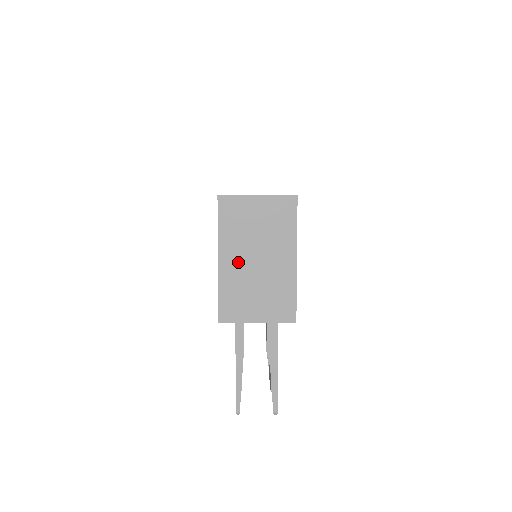
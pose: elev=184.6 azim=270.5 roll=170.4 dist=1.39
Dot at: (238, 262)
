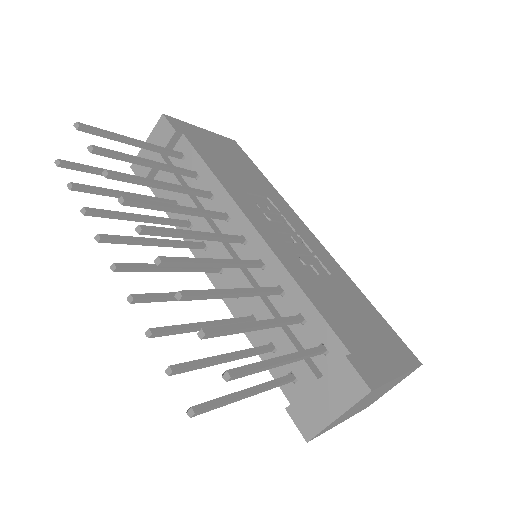
Dot at: occluded
